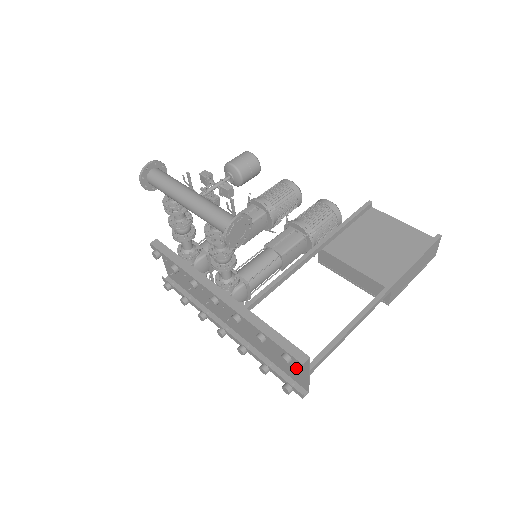
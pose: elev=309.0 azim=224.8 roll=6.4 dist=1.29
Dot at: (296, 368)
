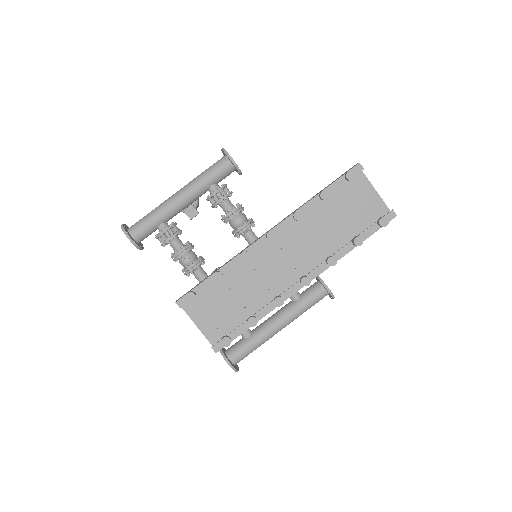
Dot at: (365, 202)
